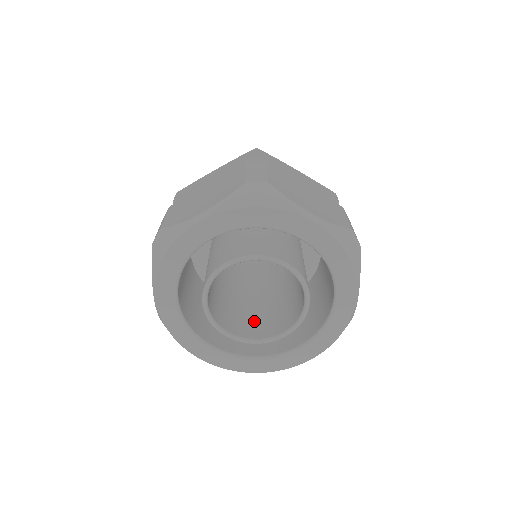
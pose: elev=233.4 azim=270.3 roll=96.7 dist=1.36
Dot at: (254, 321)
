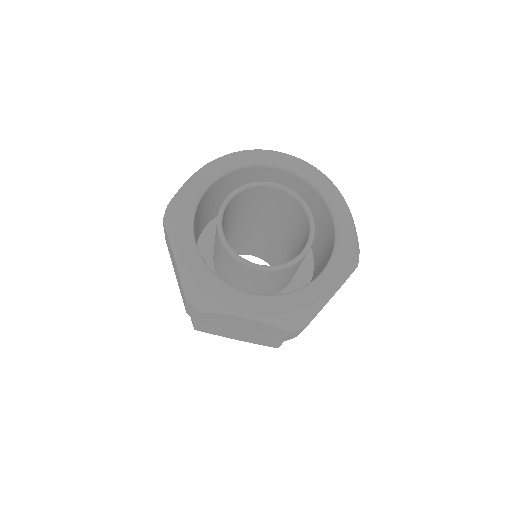
Dot at: occluded
